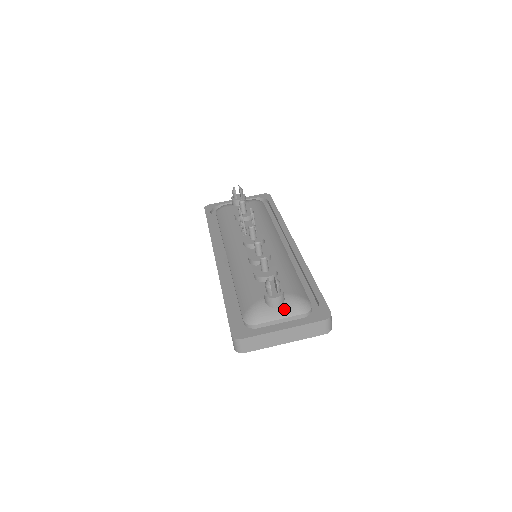
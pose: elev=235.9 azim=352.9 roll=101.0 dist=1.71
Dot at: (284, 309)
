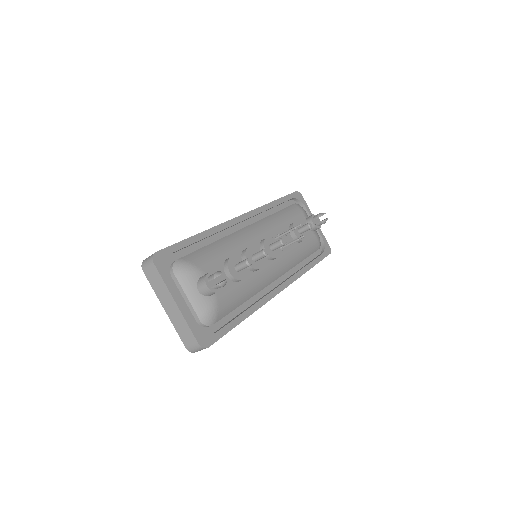
Dot at: (199, 298)
